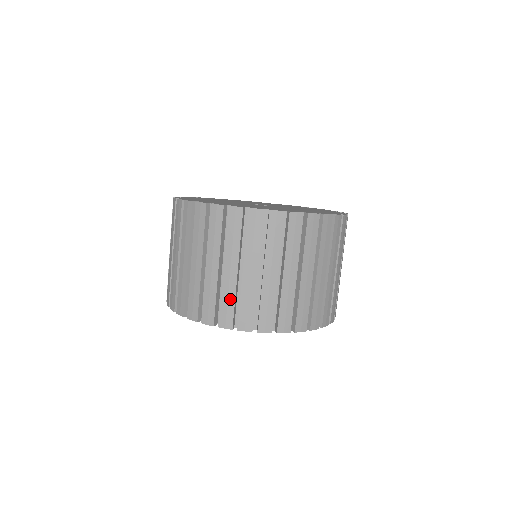
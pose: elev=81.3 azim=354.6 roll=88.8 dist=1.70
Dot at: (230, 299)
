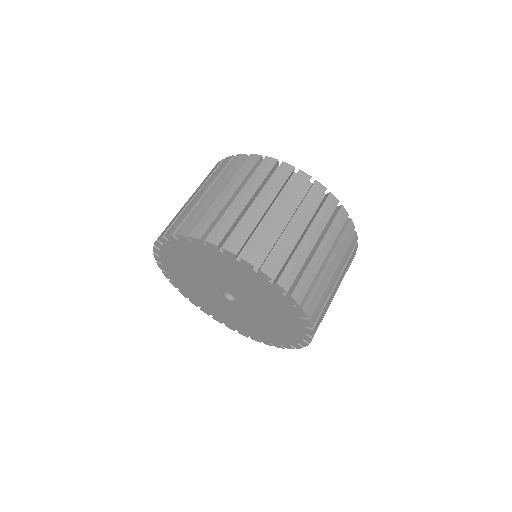
Dot at: (266, 239)
